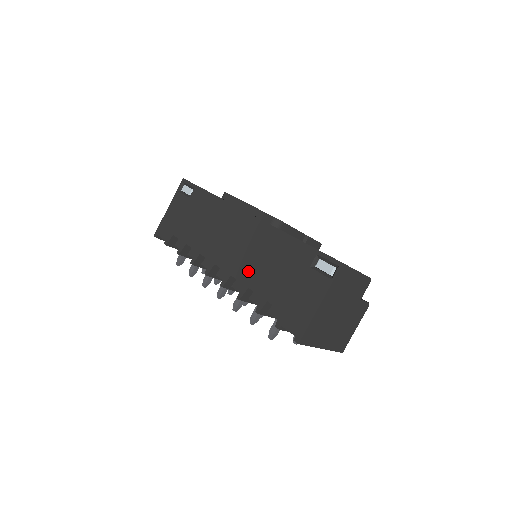
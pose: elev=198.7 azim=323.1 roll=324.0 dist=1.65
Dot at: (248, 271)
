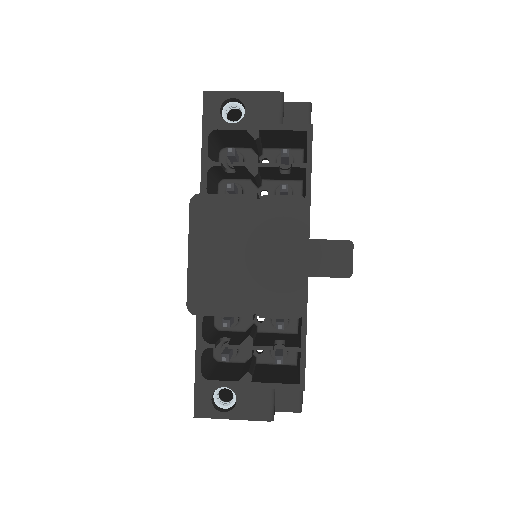
Dot at: occluded
